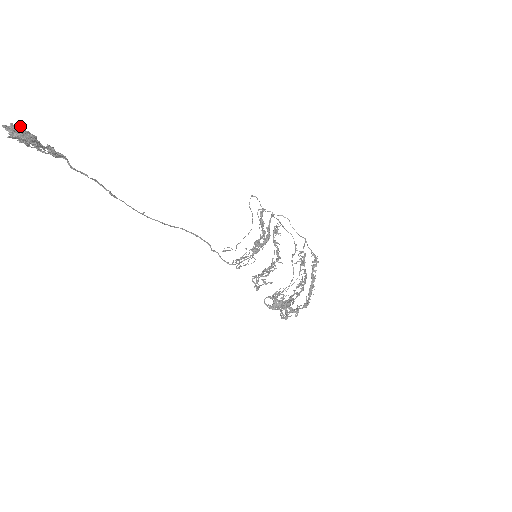
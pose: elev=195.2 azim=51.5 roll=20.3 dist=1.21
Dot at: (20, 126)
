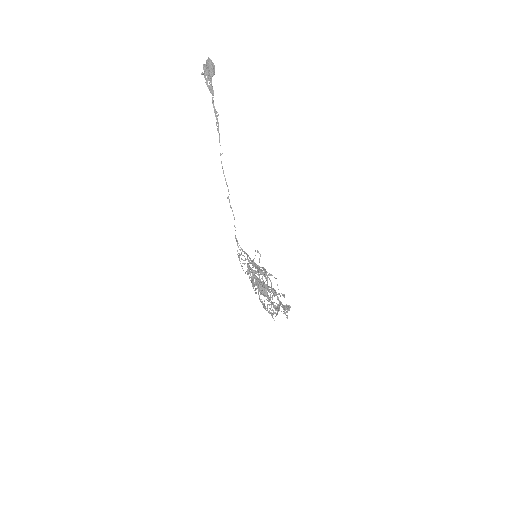
Dot at: occluded
